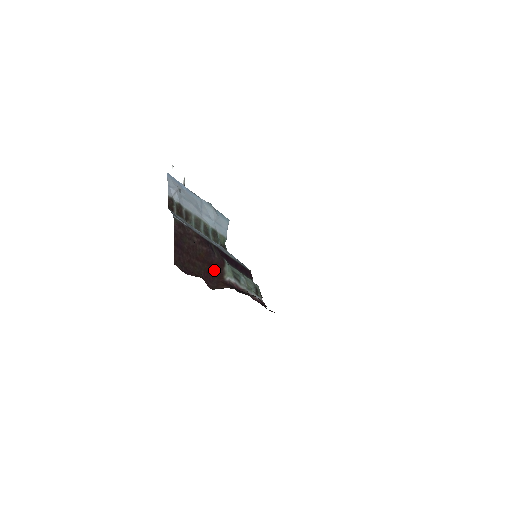
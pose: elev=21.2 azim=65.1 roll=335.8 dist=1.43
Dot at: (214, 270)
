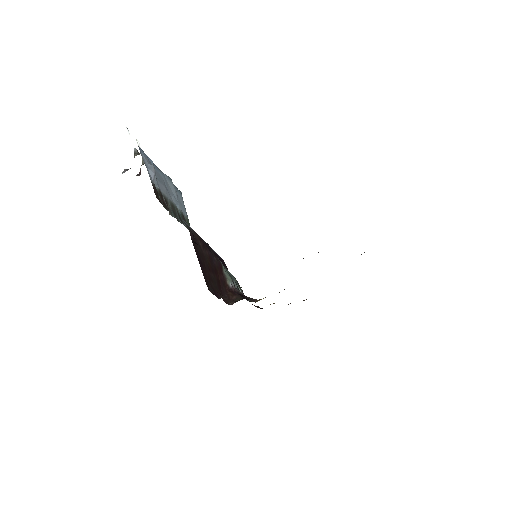
Dot at: (219, 277)
